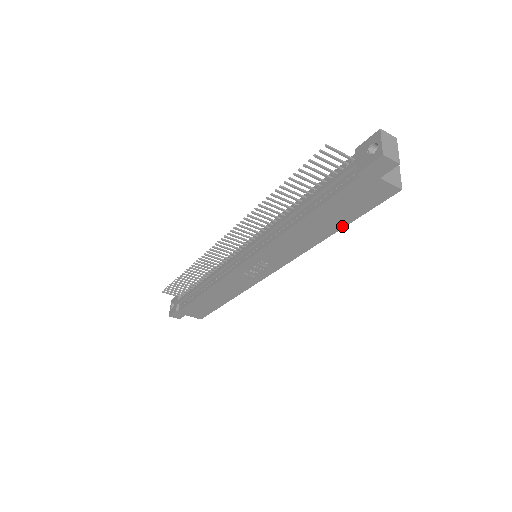
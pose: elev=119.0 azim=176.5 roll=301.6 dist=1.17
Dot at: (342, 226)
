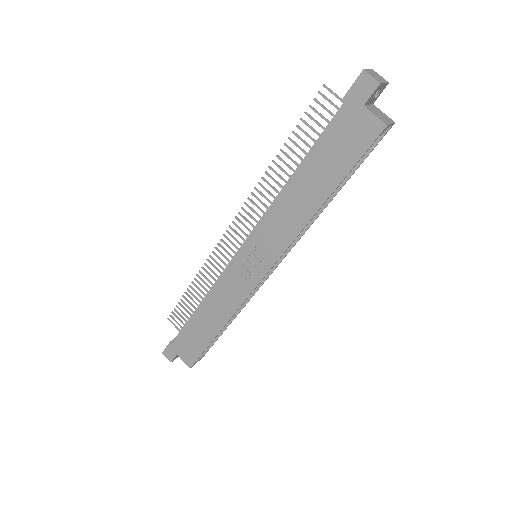
Dot at: (332, 189)
